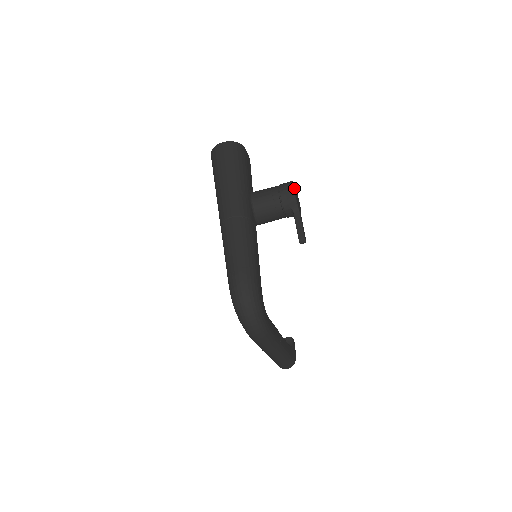
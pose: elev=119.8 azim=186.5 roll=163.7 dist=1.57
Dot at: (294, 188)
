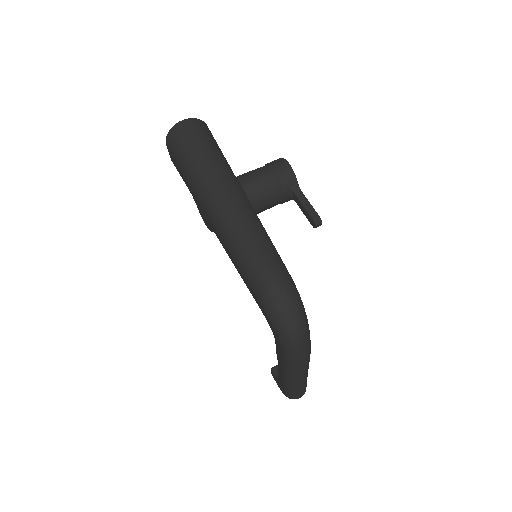
Dot at: occluded
